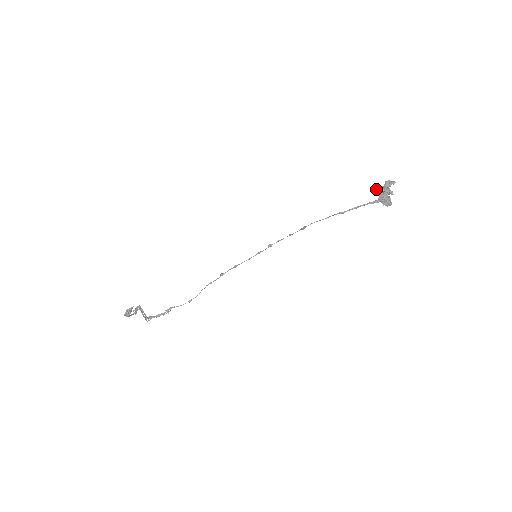
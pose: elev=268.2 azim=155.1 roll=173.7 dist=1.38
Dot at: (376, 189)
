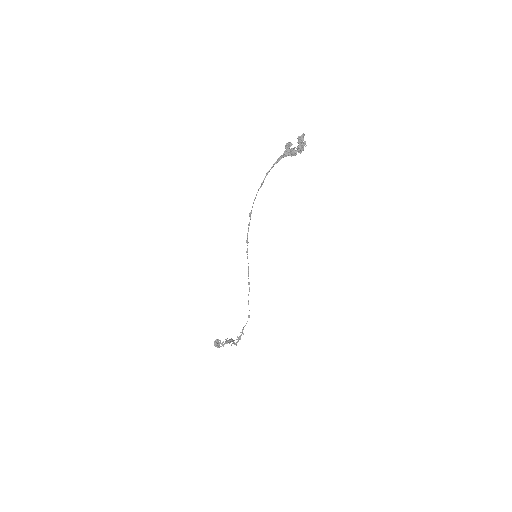
Dot at: (297, 150)
